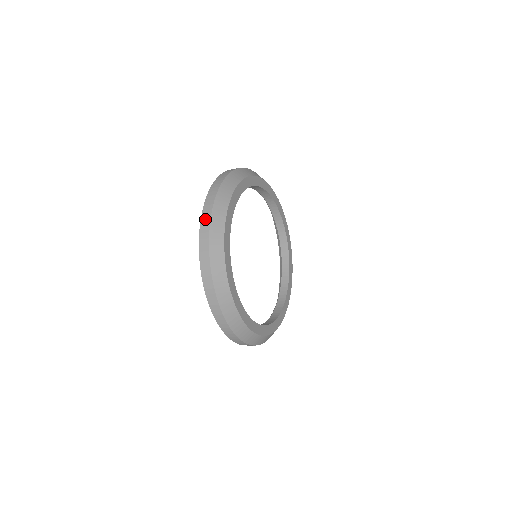
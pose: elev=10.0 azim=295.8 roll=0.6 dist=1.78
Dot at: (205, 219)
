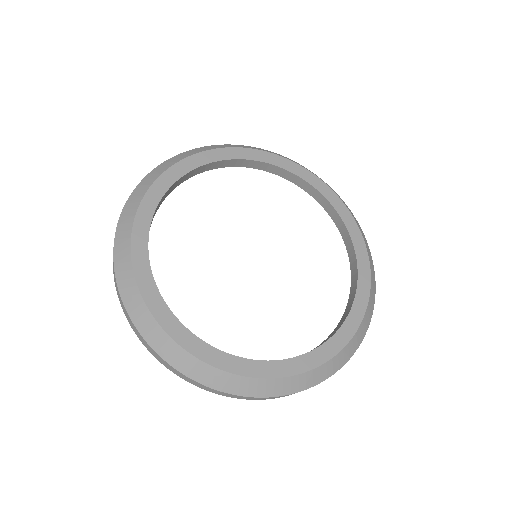
Dot at: occluded
